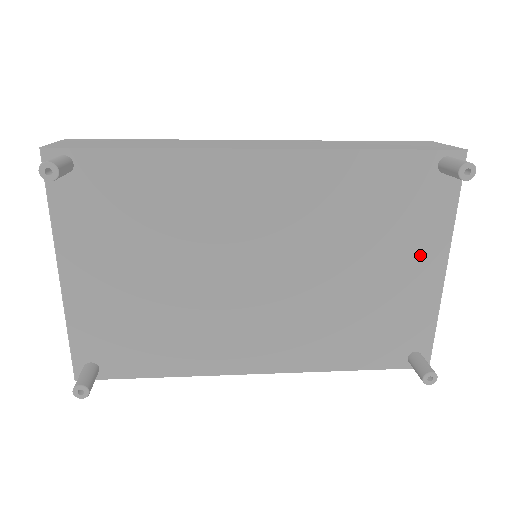
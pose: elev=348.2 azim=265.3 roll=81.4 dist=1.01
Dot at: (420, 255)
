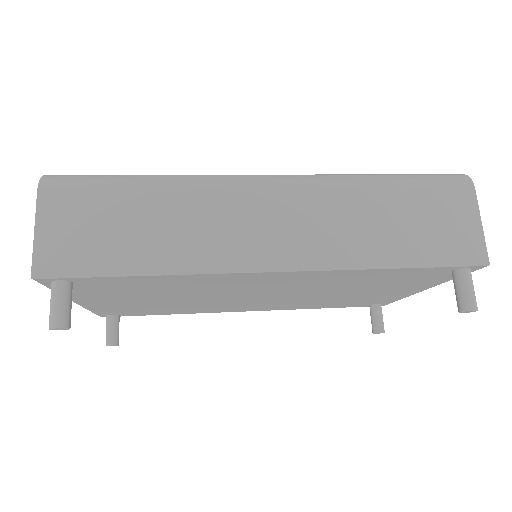
Dot at: (405, 289)
